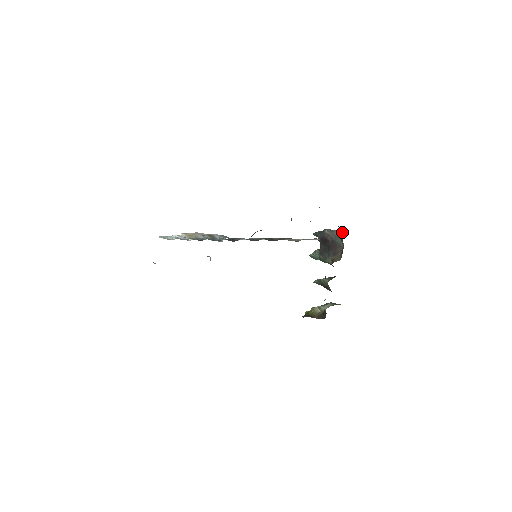
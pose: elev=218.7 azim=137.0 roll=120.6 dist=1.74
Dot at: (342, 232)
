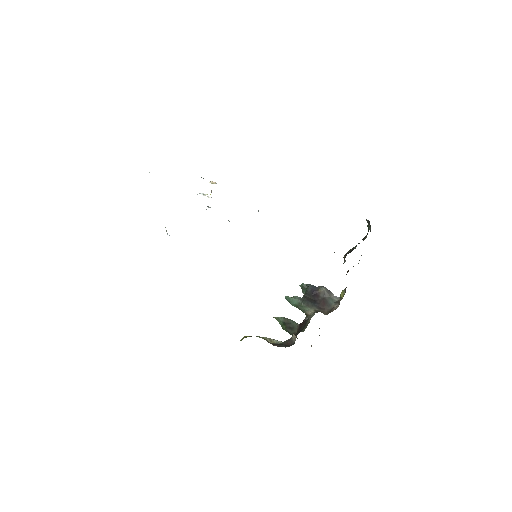
Dot at: (339, 298)
